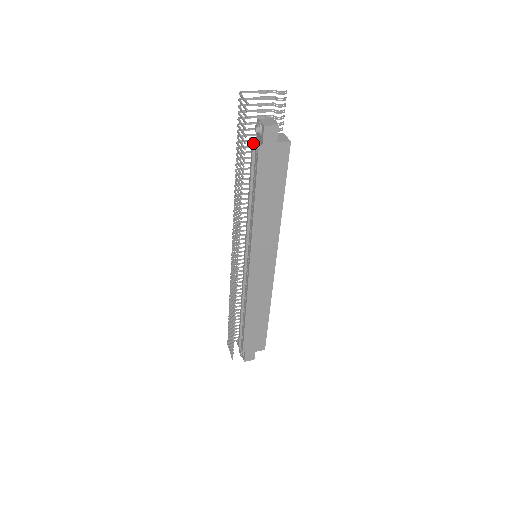
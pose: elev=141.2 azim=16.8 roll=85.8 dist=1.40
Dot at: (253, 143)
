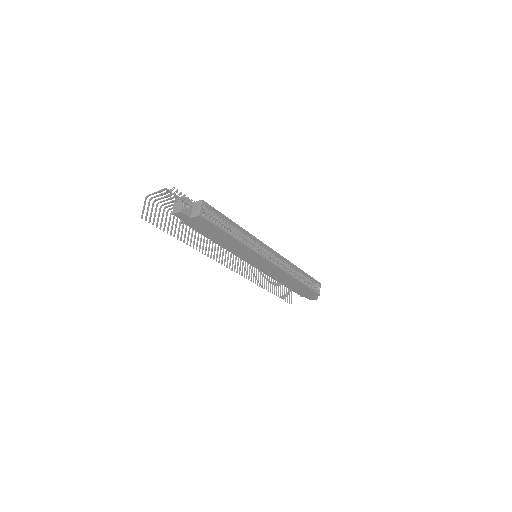
Dot at: occluded
